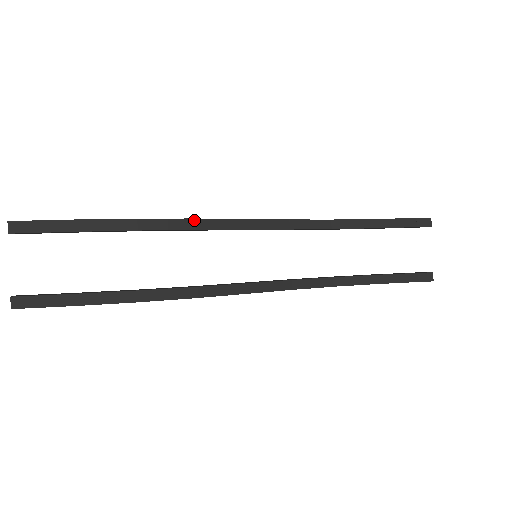
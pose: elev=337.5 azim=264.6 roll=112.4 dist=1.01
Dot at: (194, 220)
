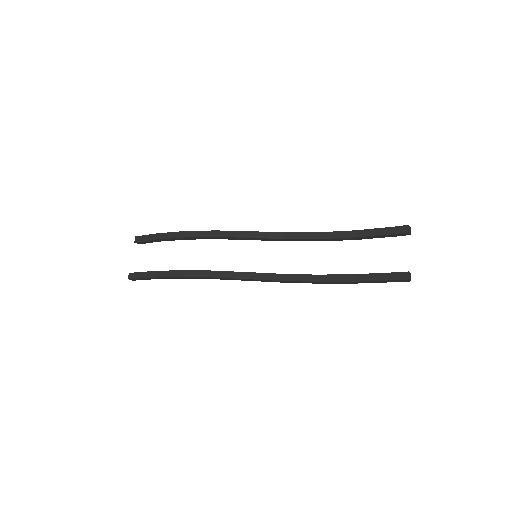
Dot at: (214, 231)
